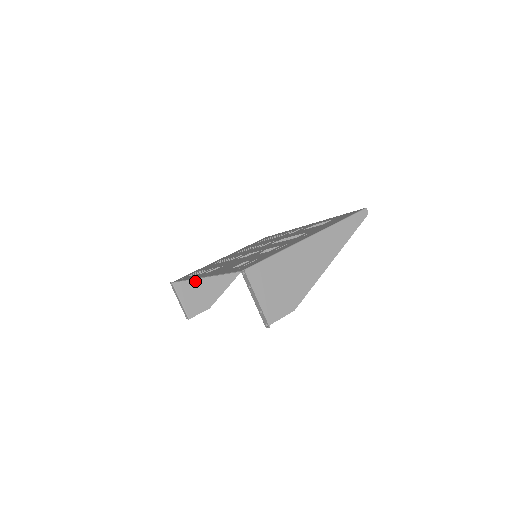
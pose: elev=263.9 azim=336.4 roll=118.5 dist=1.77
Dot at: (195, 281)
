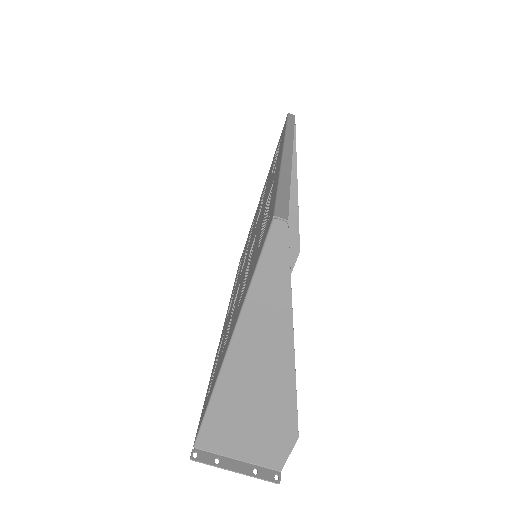
Dot at: occluded
